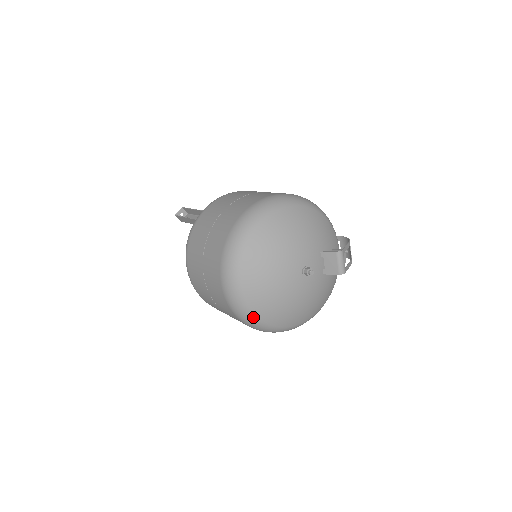
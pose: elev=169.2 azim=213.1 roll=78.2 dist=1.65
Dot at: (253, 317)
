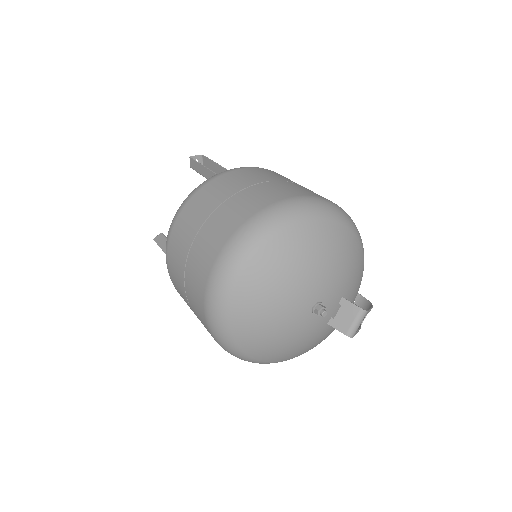
Dot at: (225, 320)
